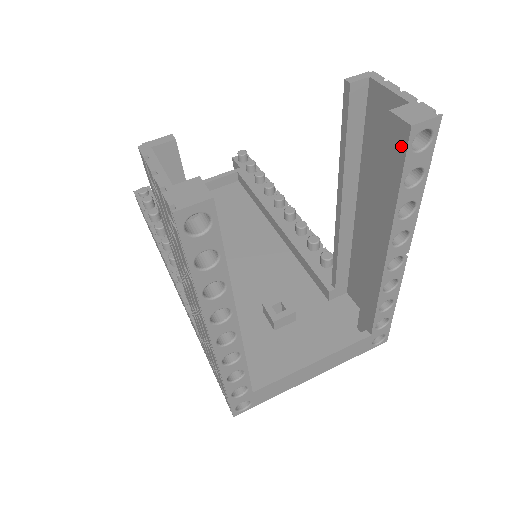
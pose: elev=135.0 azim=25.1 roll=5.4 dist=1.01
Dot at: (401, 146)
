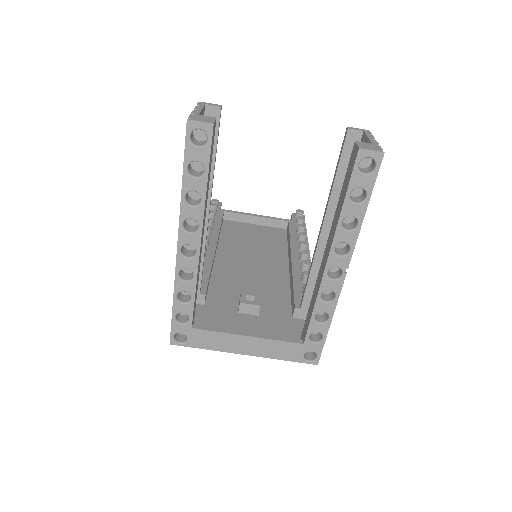
Dot at: (353, 164)
